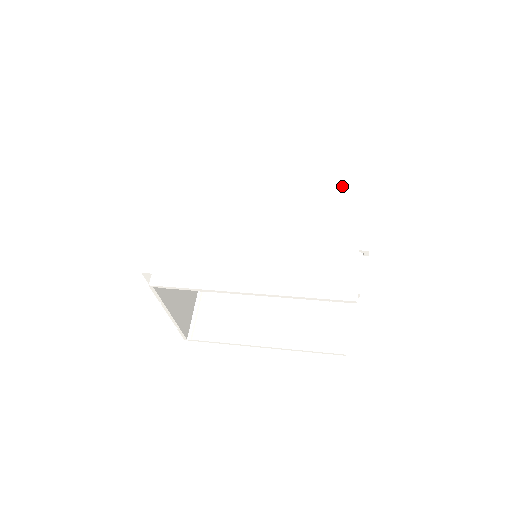
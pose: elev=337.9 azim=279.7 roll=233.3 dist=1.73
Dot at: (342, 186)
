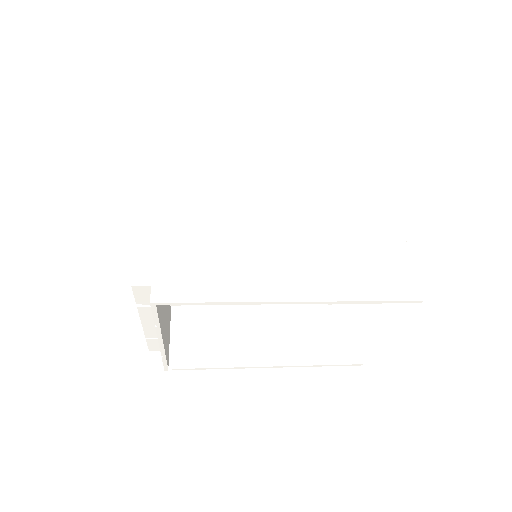
Dot at: (365, 167)
